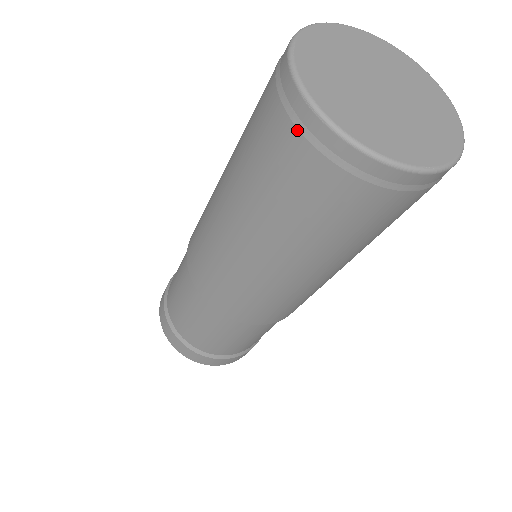
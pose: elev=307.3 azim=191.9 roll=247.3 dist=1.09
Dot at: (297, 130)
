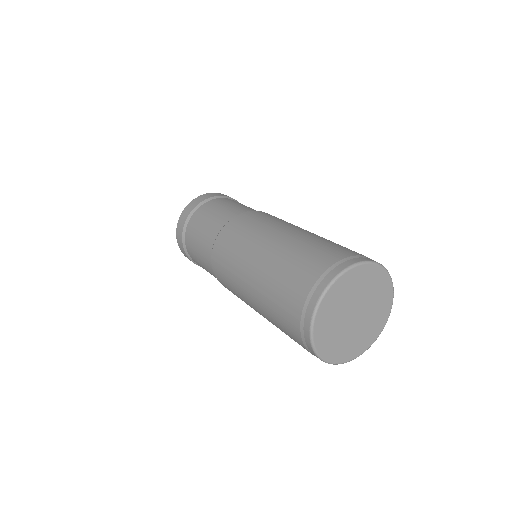
Dot at: (301, 315)
